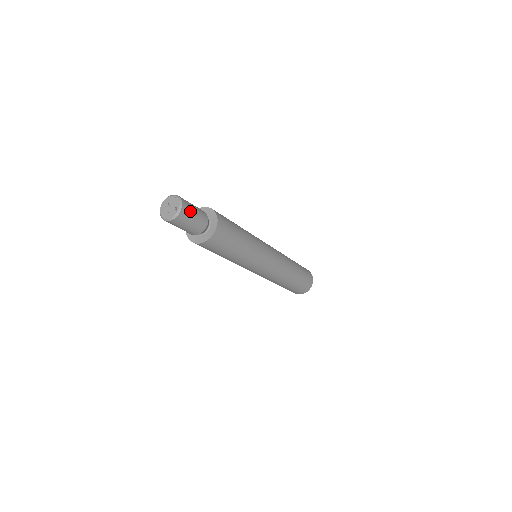
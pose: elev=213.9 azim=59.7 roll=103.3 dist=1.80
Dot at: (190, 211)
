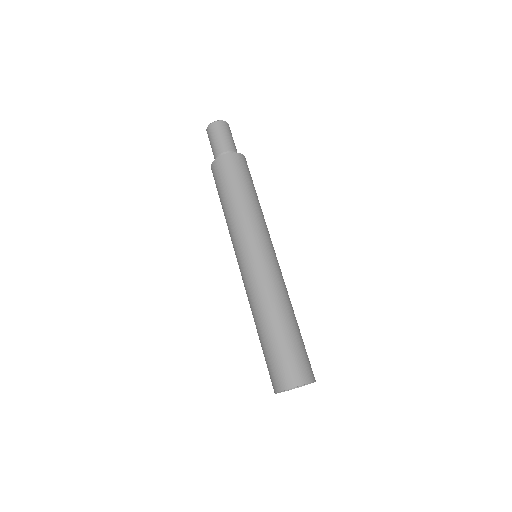
Dot at: occluded
